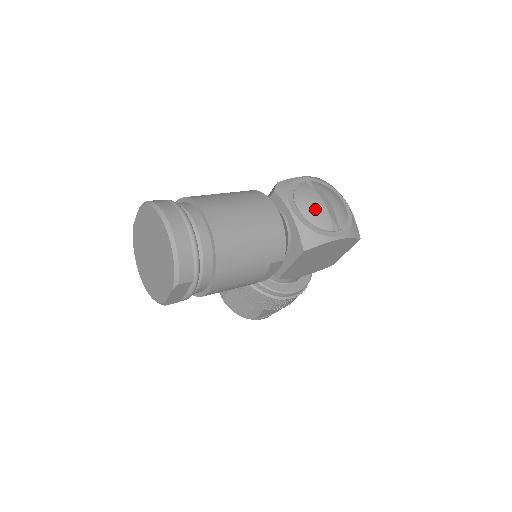
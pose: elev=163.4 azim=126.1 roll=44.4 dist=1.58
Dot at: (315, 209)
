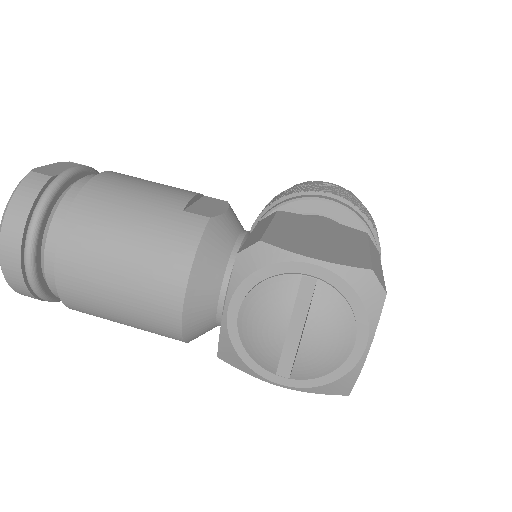
Dot at: (260, 337)
